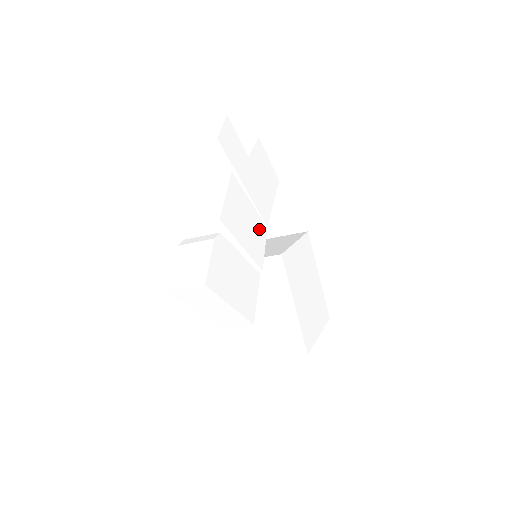
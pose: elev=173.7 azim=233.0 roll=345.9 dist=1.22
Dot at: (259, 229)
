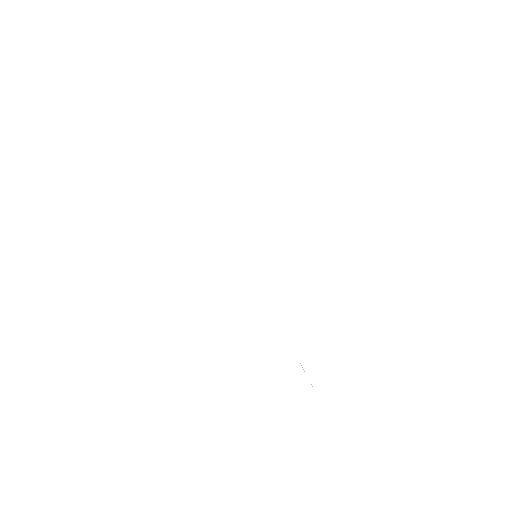
Dot at: occluded
